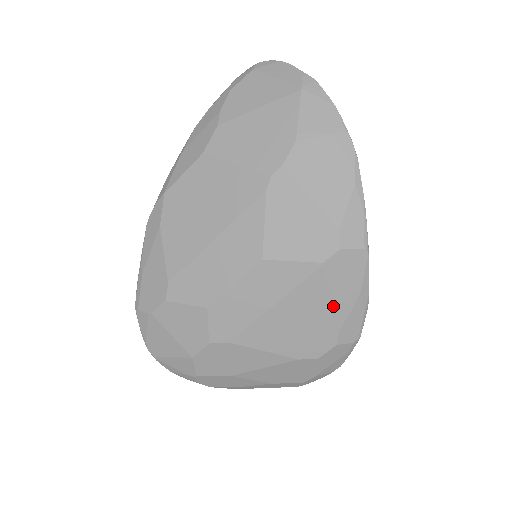
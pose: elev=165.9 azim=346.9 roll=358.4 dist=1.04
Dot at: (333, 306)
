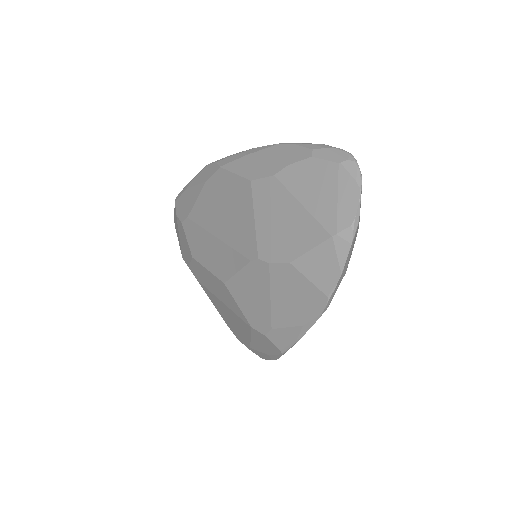
Dot at: (251, 340)
